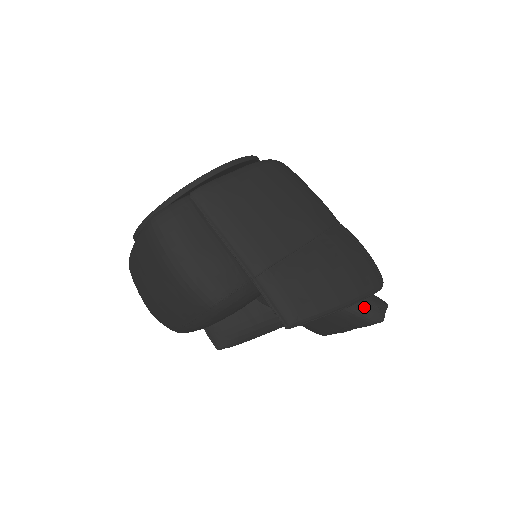
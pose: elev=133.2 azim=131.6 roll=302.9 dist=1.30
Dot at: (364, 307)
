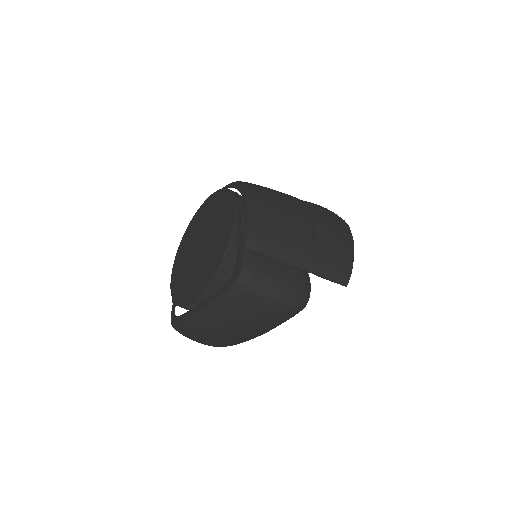
Dot at: occluded
